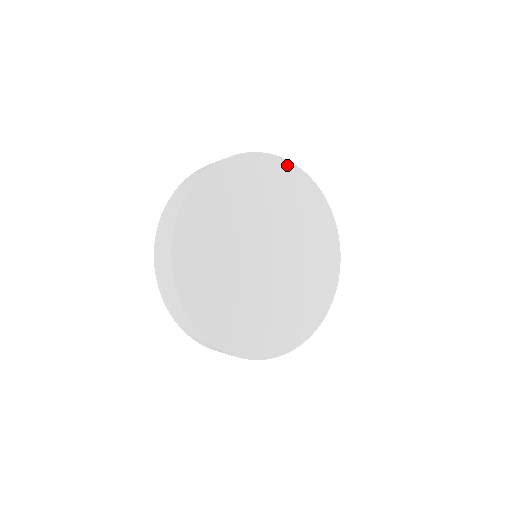
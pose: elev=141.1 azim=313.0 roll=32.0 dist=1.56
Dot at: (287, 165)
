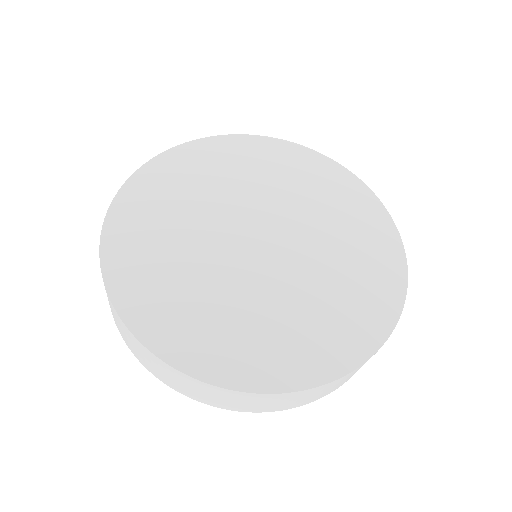
Dot at: (302, 150)
